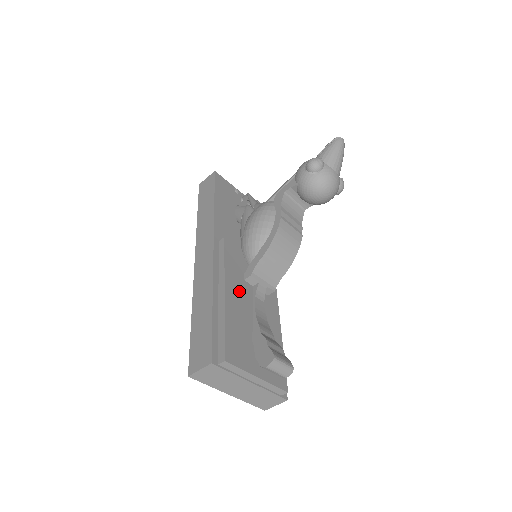
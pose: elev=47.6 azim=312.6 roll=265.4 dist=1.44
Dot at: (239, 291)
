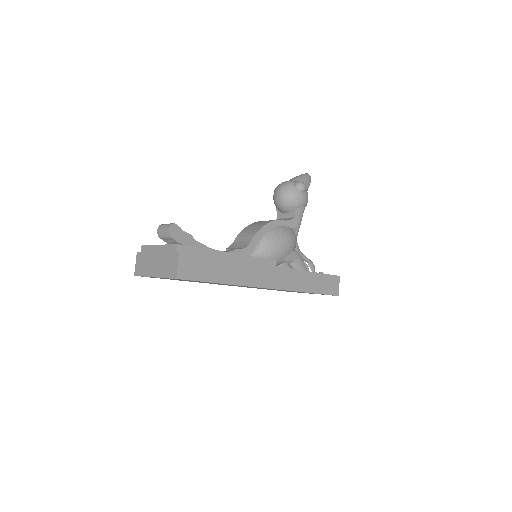
Dot at: occluded
